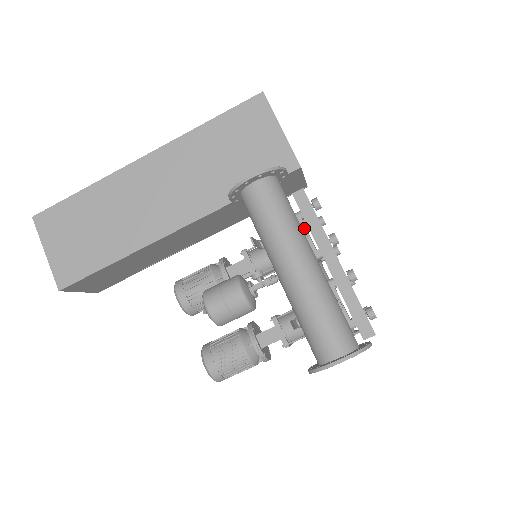
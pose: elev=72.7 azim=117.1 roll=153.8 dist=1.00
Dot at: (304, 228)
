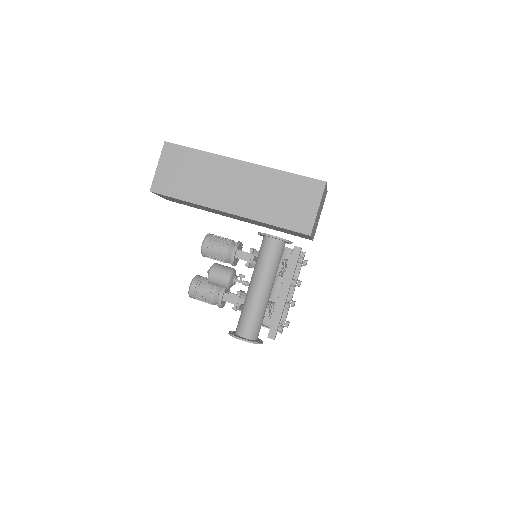
Dot at: (285, 267)
